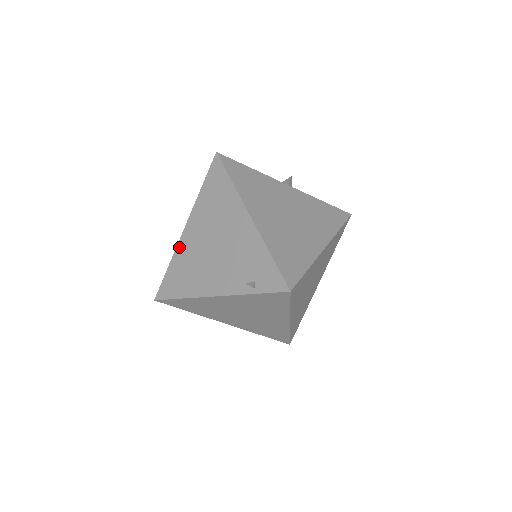
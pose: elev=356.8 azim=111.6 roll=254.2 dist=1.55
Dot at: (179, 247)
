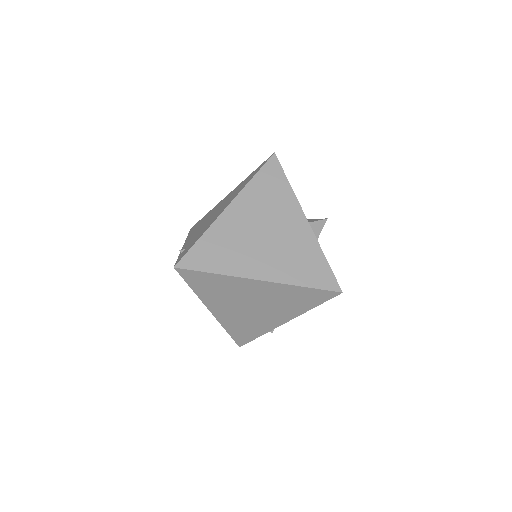
Dot at: (217, 204)
